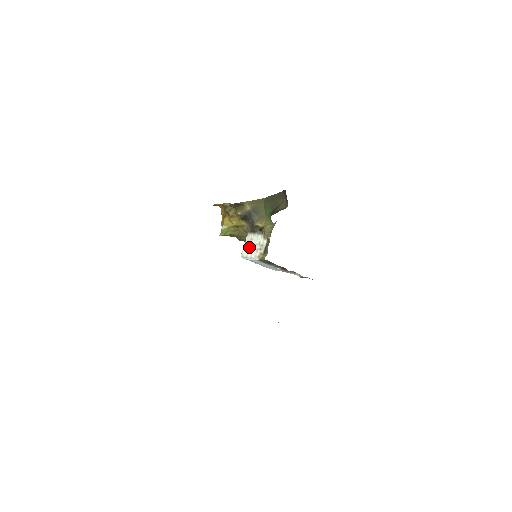
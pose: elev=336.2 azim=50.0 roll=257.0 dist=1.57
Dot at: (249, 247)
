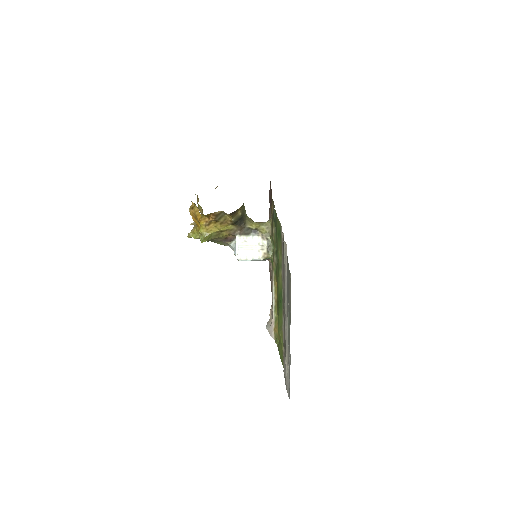
Dot at: (246, 249)
